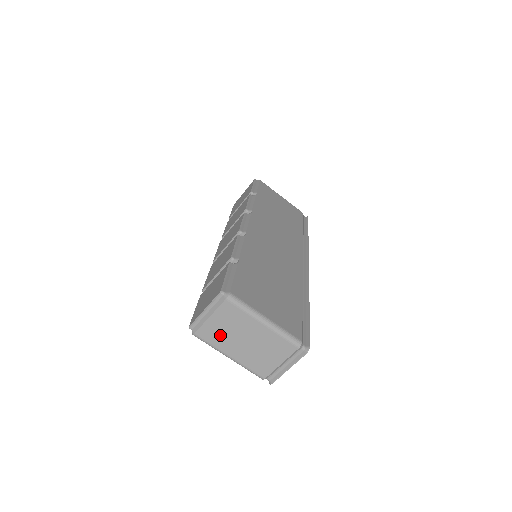
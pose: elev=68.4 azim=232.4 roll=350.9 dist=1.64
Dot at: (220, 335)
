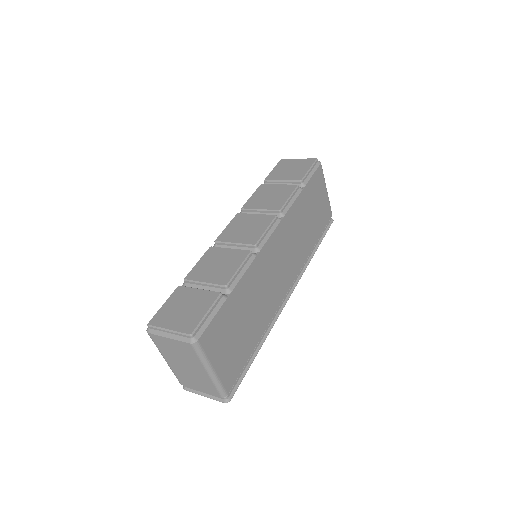
Dot at: (168, 349)
